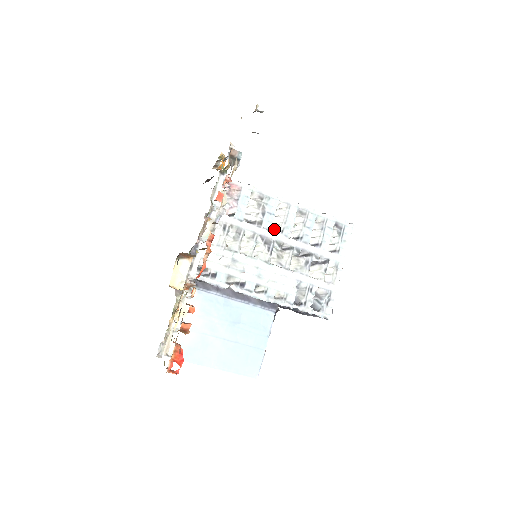
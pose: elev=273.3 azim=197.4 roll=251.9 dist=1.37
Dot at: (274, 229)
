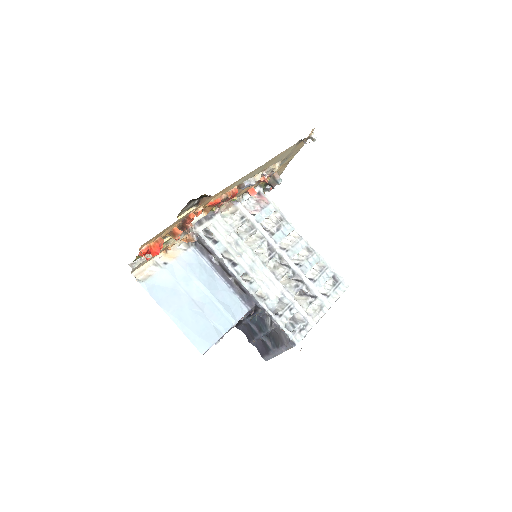
Dot at: (281, 246)
